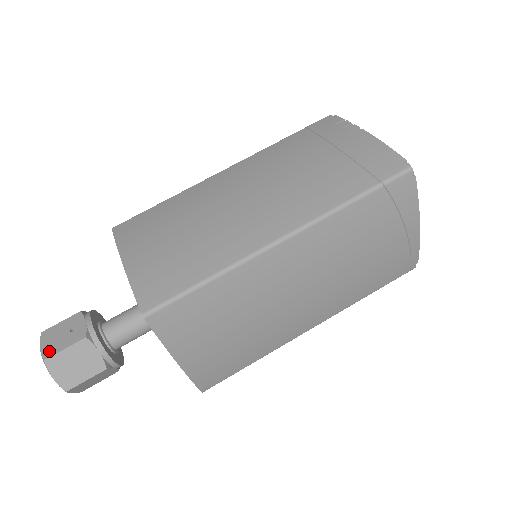
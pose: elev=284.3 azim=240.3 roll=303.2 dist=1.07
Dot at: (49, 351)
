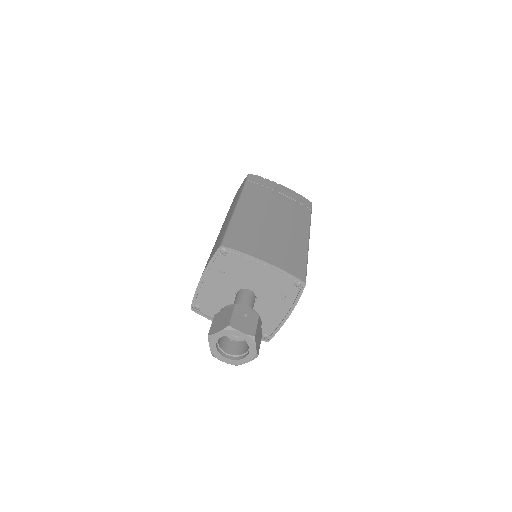
Dot at: (251, 331)
